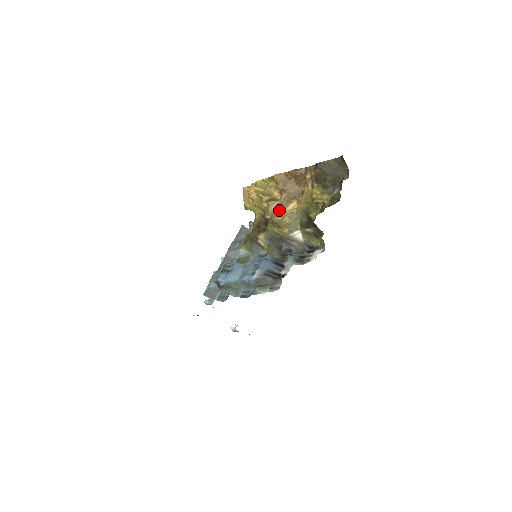
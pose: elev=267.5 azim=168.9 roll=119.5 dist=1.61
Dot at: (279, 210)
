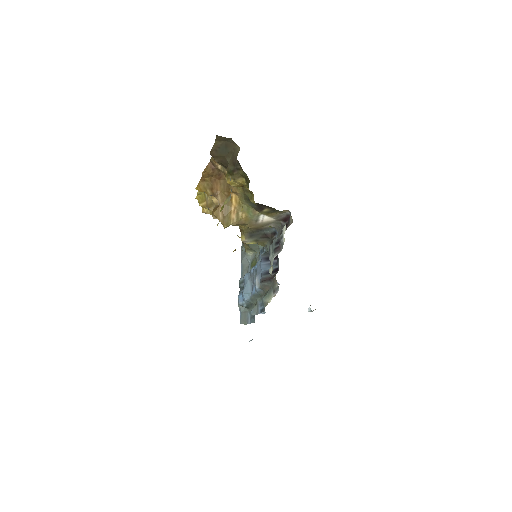
Dot at: (227, 214)
